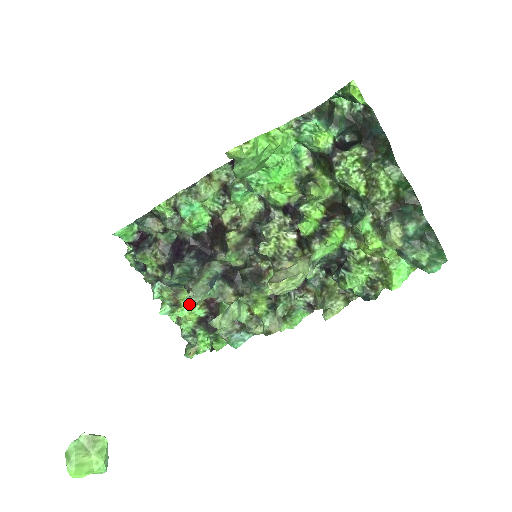
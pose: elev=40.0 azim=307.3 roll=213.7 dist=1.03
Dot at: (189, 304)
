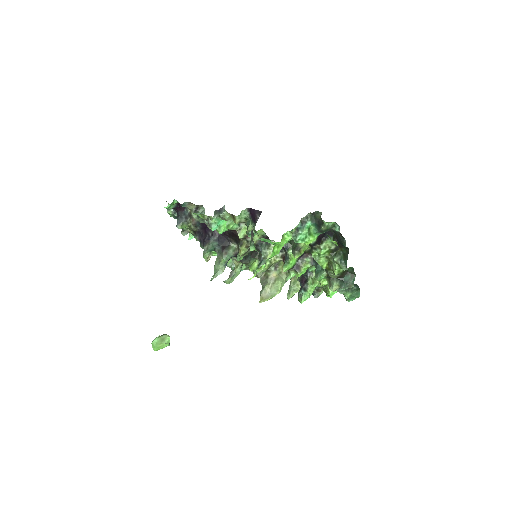
Dot at: occluded
